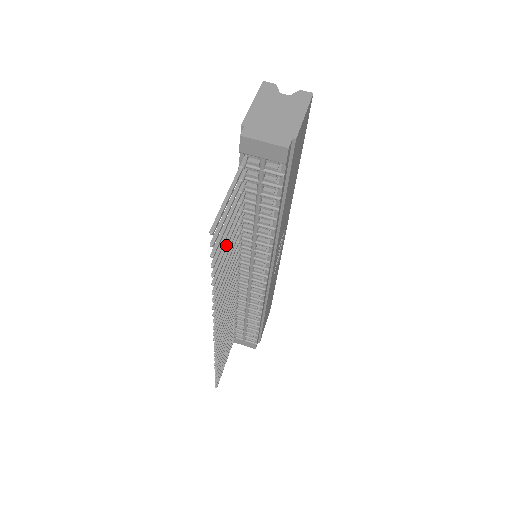
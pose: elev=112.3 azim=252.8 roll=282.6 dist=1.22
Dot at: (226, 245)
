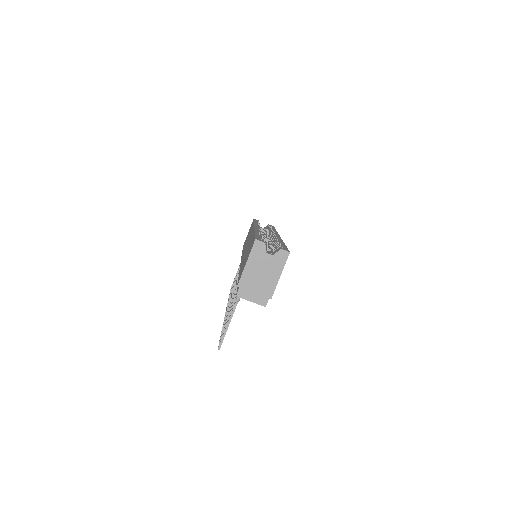
Dot at: occluded
